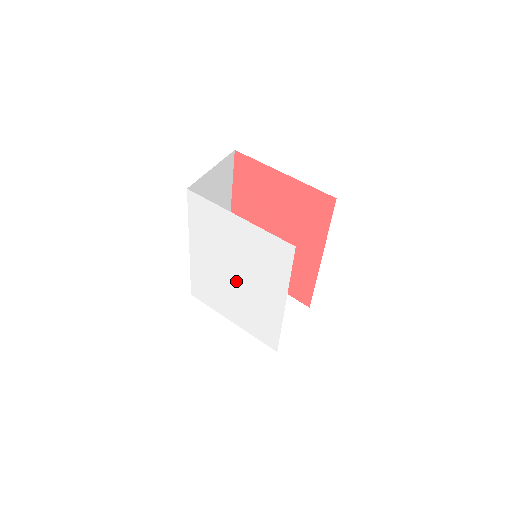
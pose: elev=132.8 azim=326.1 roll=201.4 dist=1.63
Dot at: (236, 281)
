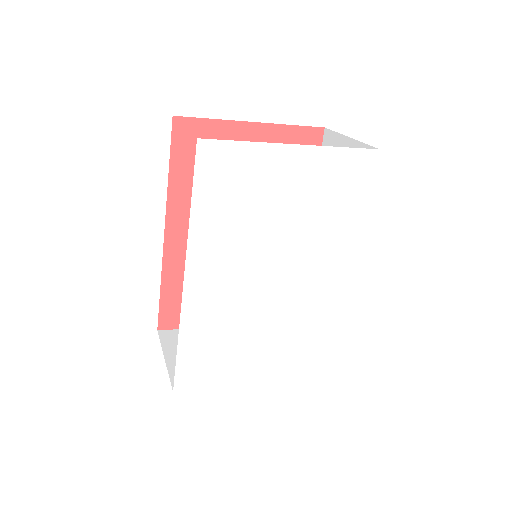
Dot at: (275, 286)
